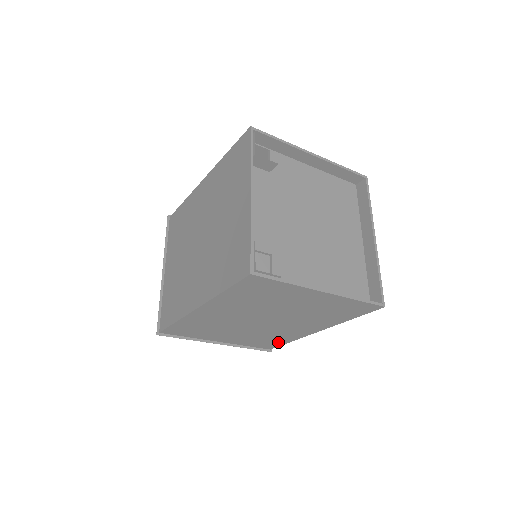
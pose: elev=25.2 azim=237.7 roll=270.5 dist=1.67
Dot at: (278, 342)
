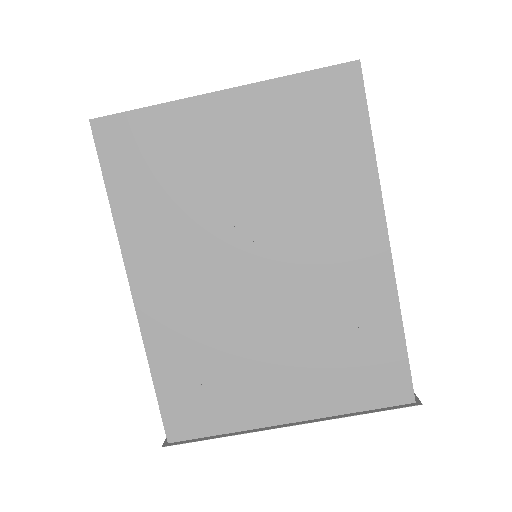
Dot at: (385, 350)
